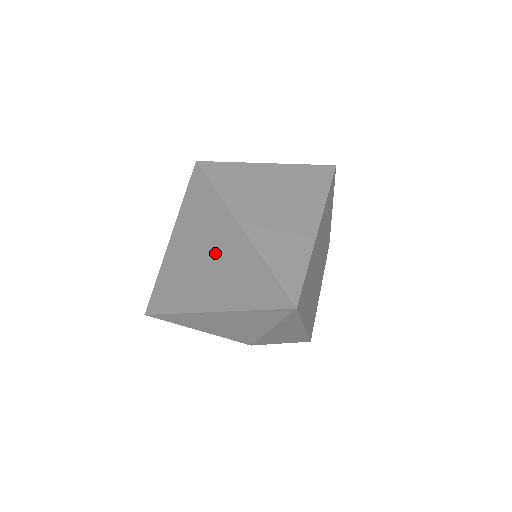
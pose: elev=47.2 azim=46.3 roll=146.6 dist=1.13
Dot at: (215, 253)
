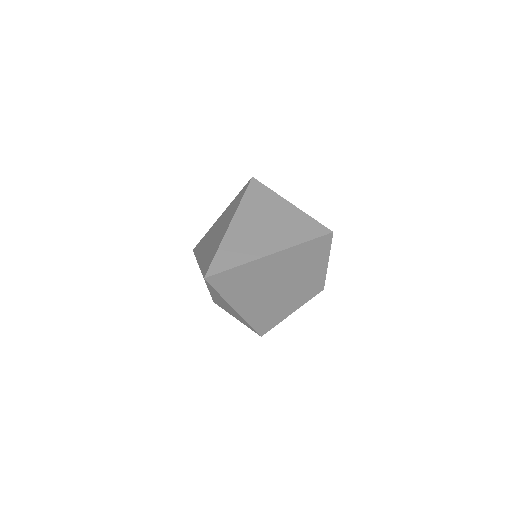
Dot at: (219, 232)
